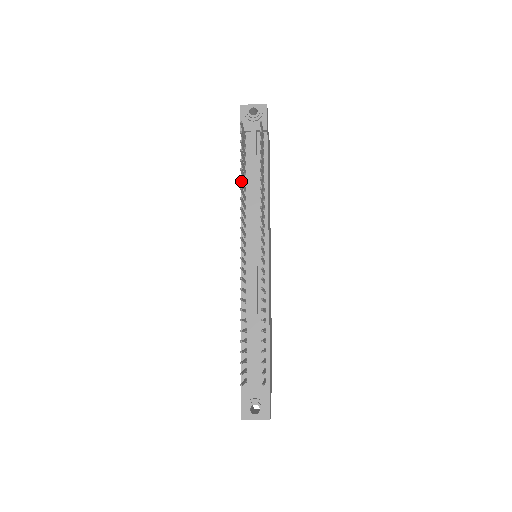
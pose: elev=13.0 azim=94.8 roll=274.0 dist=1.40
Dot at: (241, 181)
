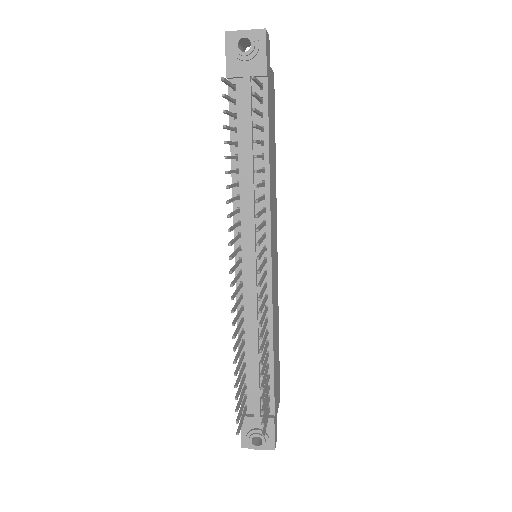
Dot at: (227, 173)
